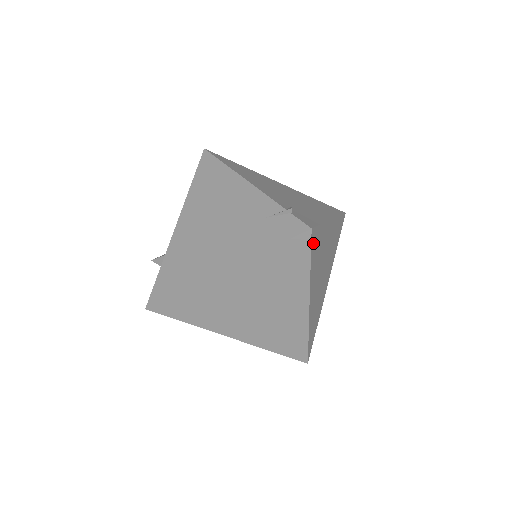
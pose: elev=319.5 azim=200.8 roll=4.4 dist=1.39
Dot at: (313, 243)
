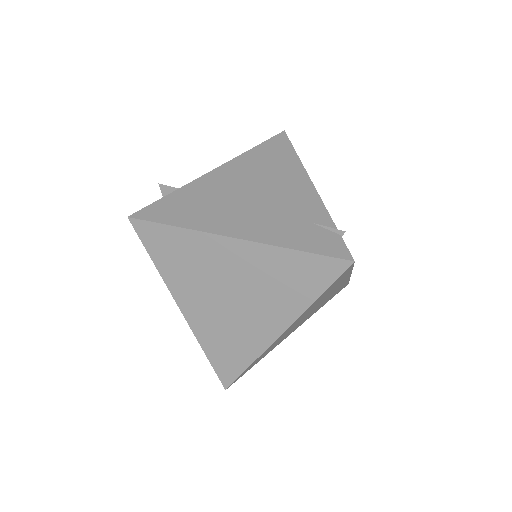
Dot at: (340, 277)
